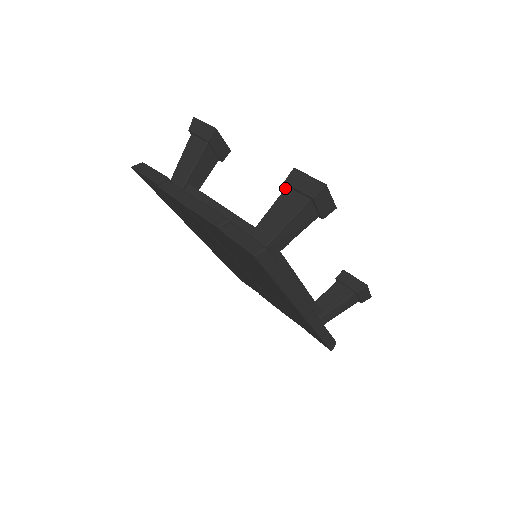
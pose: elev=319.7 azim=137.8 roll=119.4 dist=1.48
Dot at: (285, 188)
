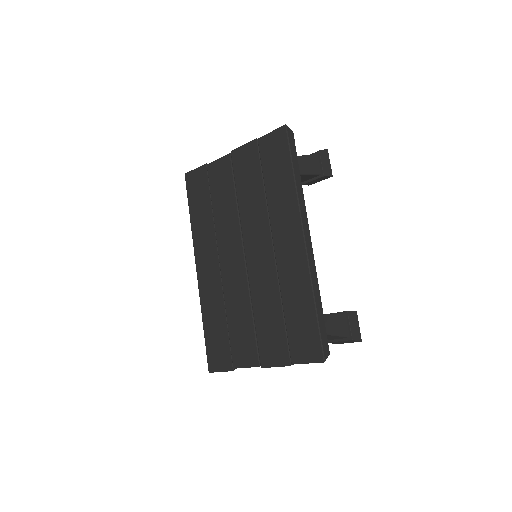
Dot at: occluded
